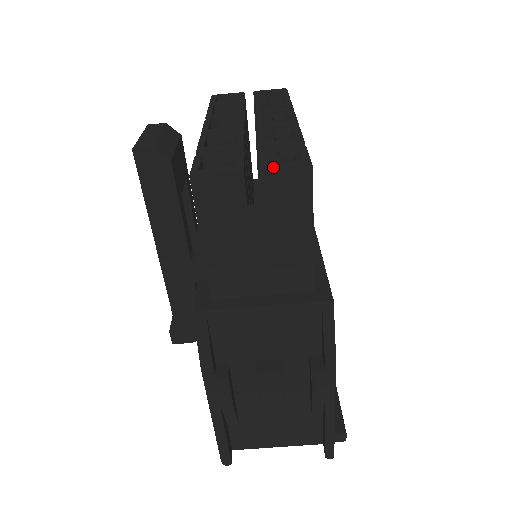
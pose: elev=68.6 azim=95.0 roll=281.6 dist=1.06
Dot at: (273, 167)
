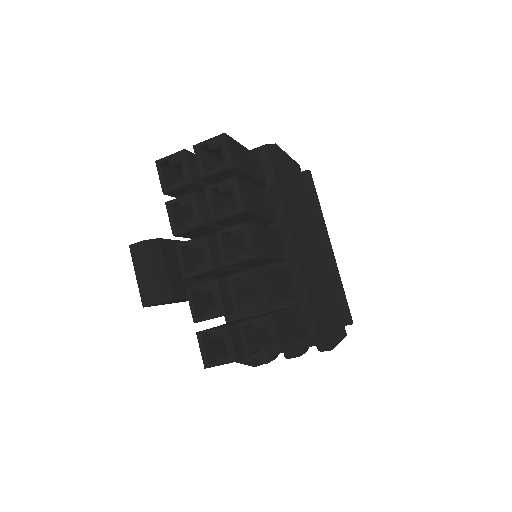
Dot at: occluded
